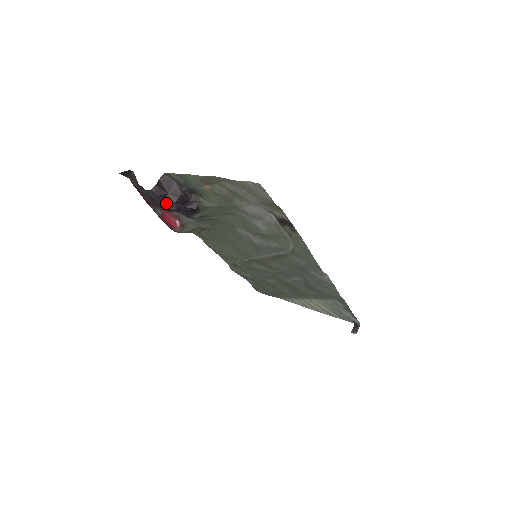
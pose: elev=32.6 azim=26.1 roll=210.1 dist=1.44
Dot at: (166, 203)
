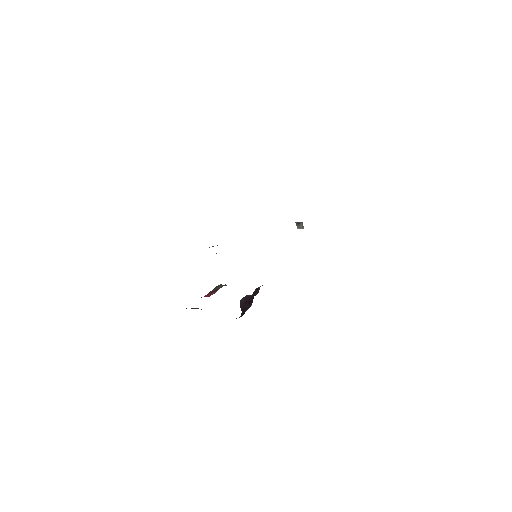
Dot at: occluded
